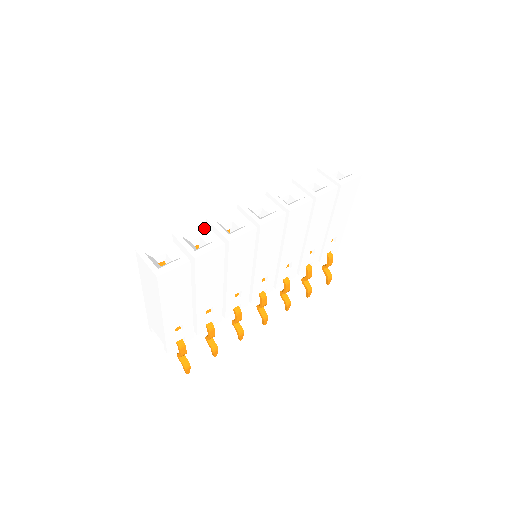
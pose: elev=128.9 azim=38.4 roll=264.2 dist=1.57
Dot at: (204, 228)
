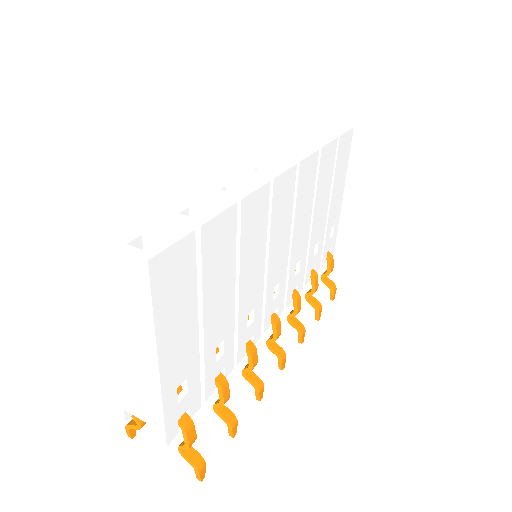
Dot at: (191, 193)
